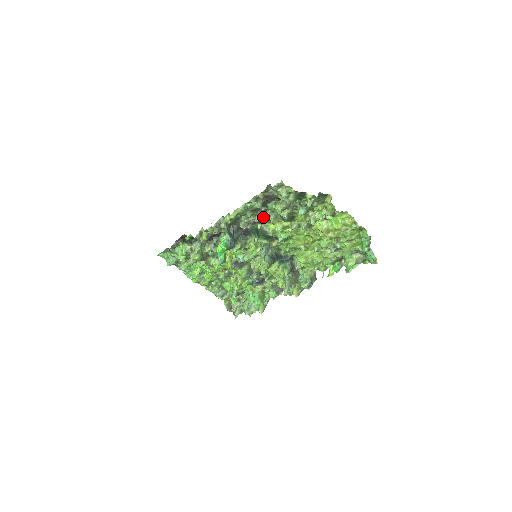
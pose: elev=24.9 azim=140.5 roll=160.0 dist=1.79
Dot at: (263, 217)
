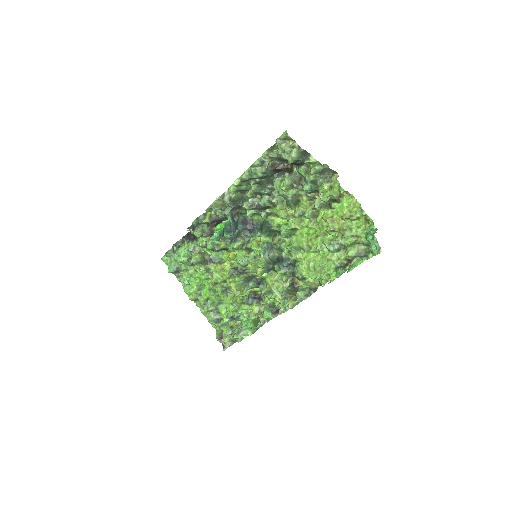
Dot at: (268, 198)
